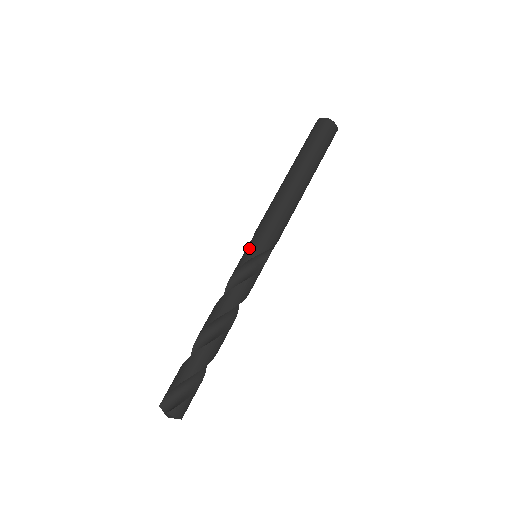
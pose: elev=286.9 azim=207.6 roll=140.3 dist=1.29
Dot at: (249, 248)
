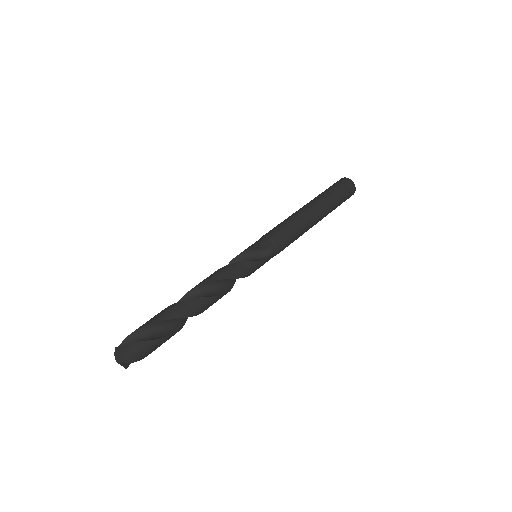
Dot at: (249, 246)
